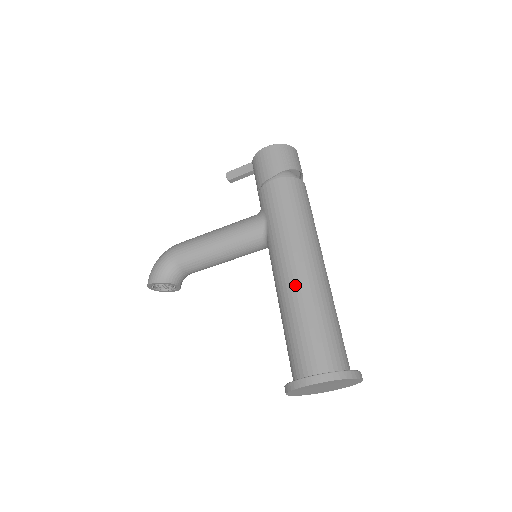
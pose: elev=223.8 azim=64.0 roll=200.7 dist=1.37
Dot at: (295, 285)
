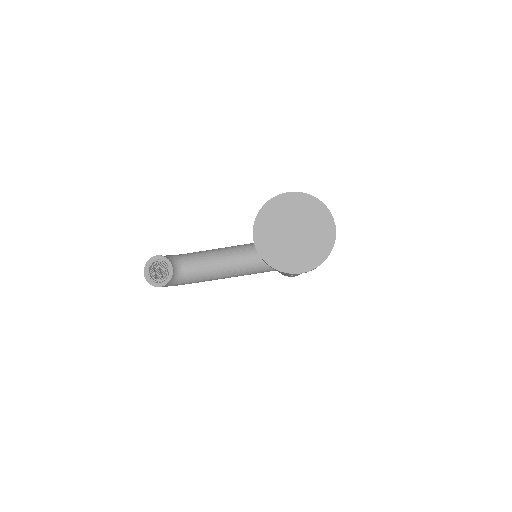
Dot at: occluded
